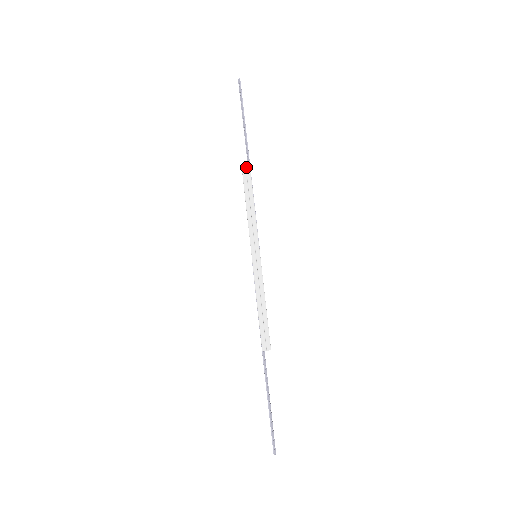
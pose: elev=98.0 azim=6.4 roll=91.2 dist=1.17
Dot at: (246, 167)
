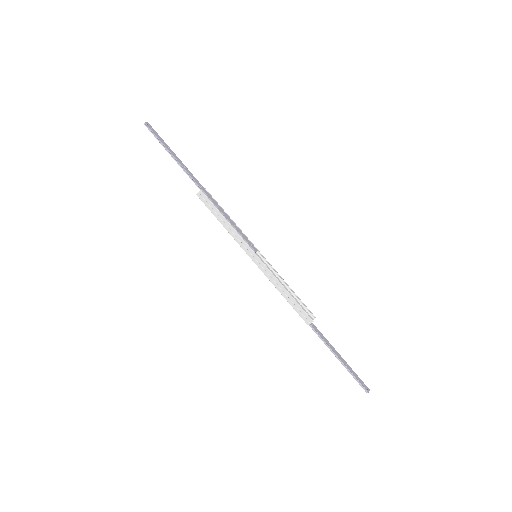
Dot at: (199, 193)
